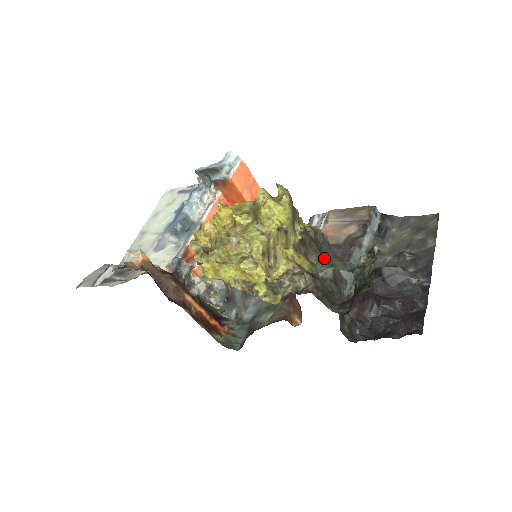
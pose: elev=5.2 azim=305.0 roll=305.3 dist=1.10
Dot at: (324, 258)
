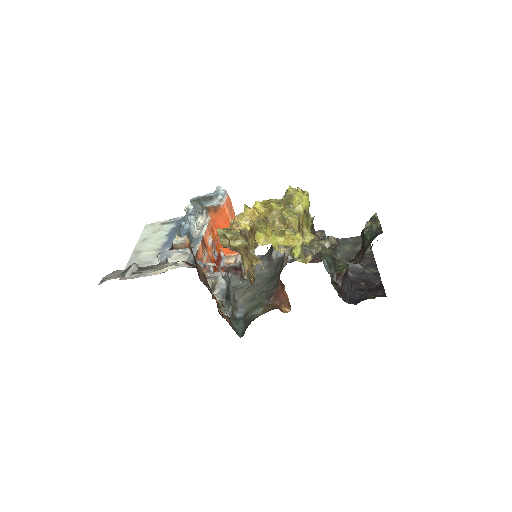
Dot at: occluded
